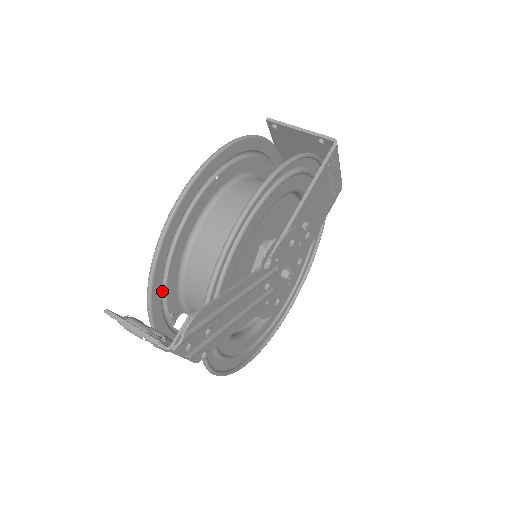
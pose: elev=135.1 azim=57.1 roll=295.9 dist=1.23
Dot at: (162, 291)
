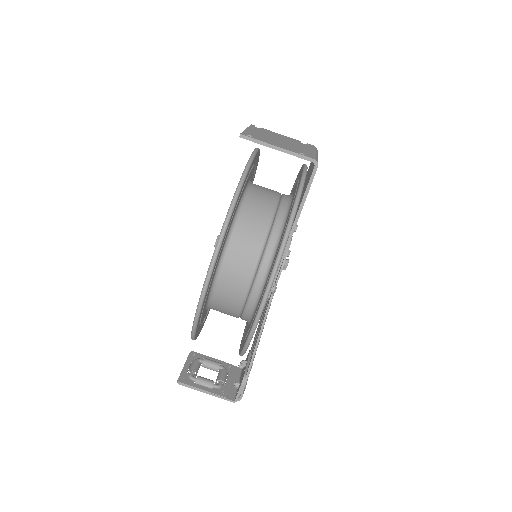
Dot at: occluded
